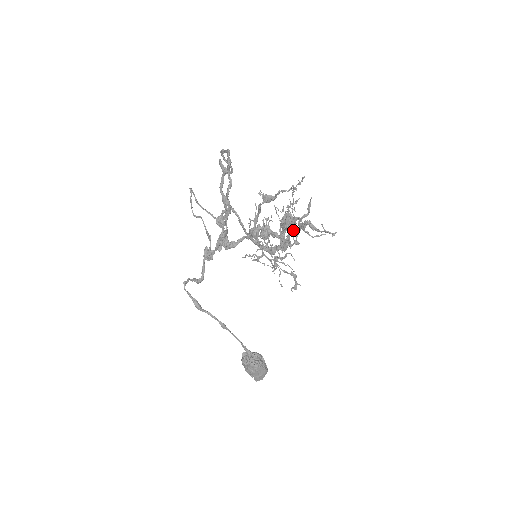
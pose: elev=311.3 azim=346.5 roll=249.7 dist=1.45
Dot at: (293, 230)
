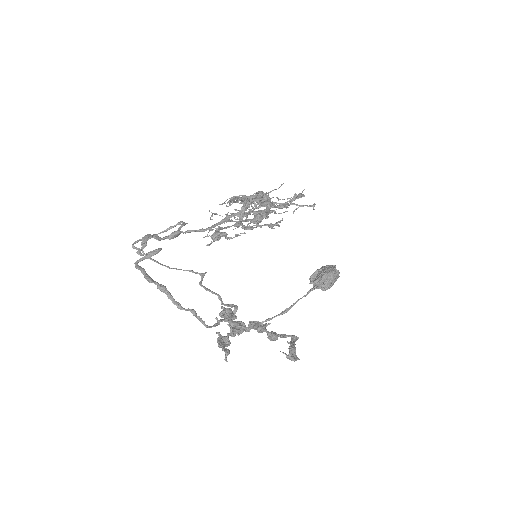
Dot at: (262, 203)
